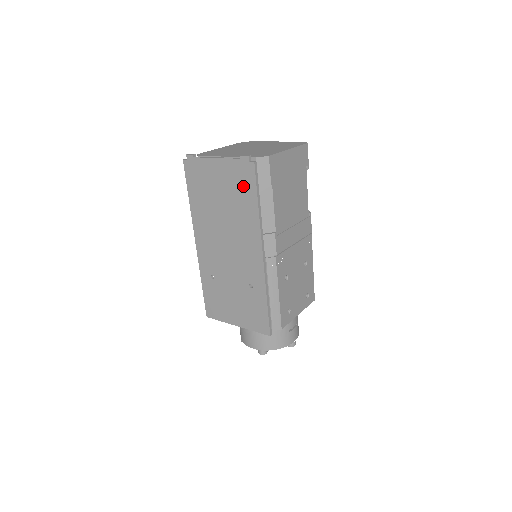
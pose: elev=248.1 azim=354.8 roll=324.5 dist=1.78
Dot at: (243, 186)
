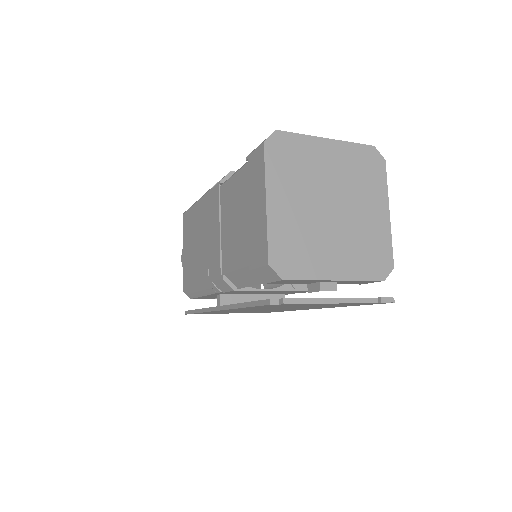
Dot at: occluded
